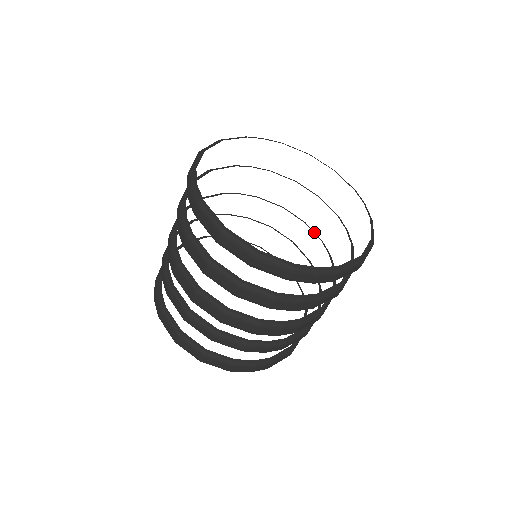
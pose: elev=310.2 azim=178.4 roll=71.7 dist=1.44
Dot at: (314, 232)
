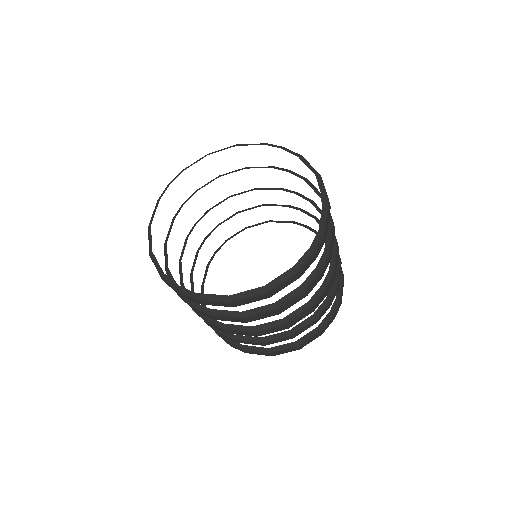
Dot at: (269, 189)
